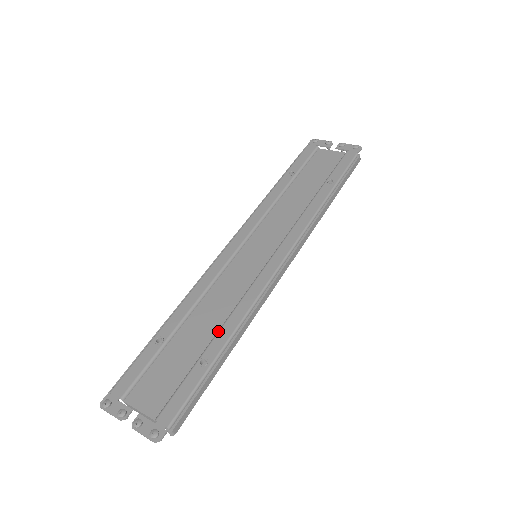
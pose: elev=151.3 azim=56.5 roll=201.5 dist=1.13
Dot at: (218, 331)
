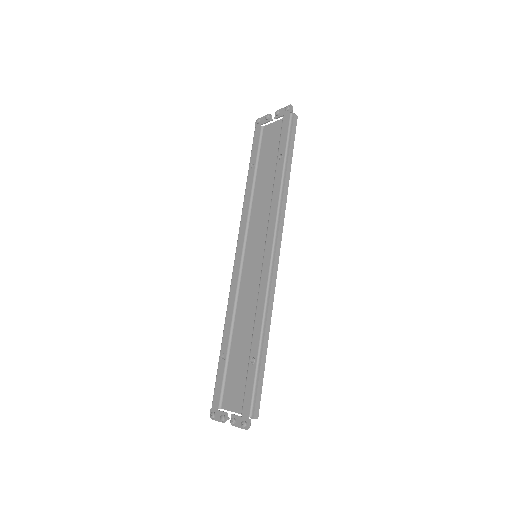
Dot at: (252, 333)
